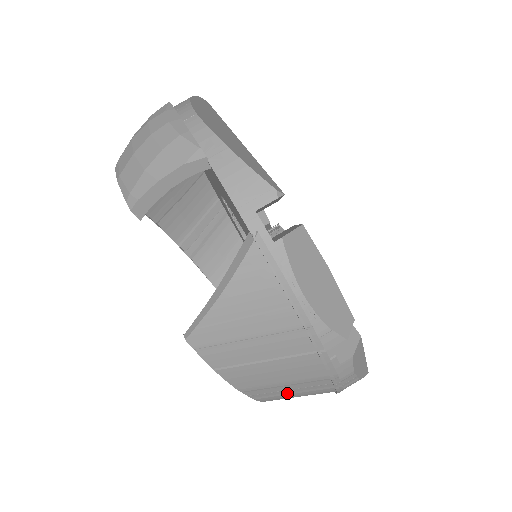
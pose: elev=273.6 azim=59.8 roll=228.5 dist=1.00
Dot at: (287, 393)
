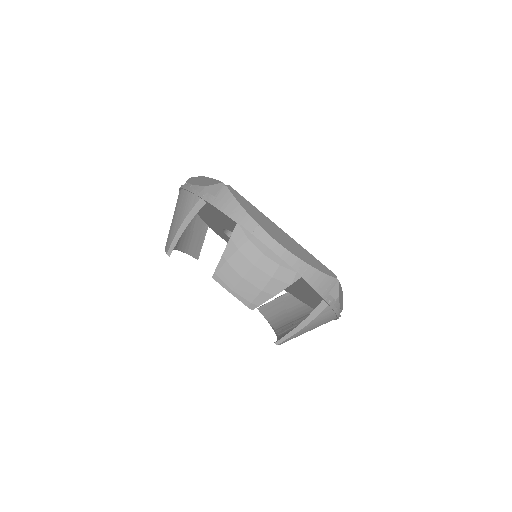
Dot at: occluded
